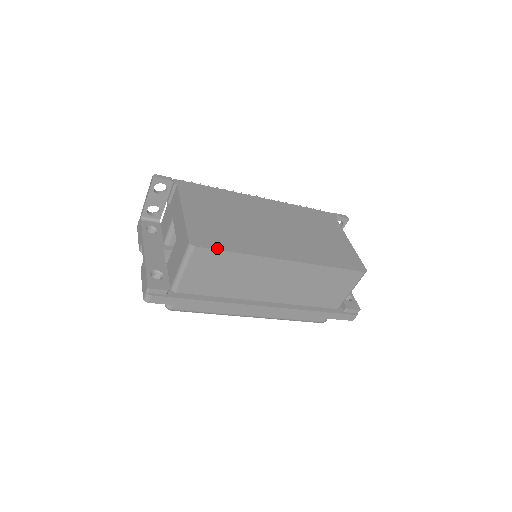
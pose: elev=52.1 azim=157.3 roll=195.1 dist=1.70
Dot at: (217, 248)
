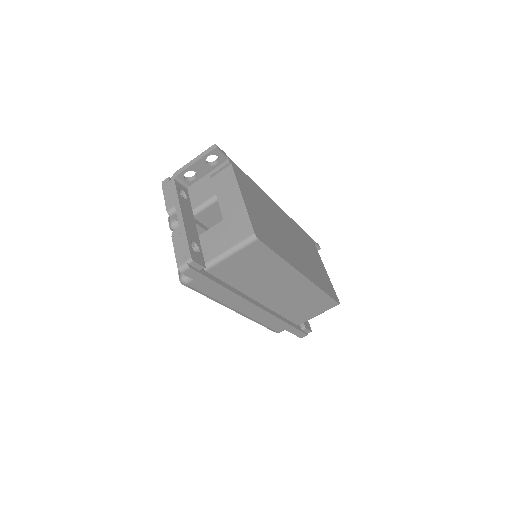
Dot at: (270, 247)
